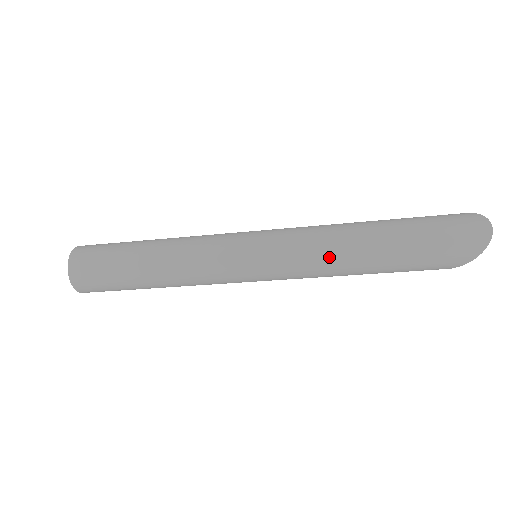
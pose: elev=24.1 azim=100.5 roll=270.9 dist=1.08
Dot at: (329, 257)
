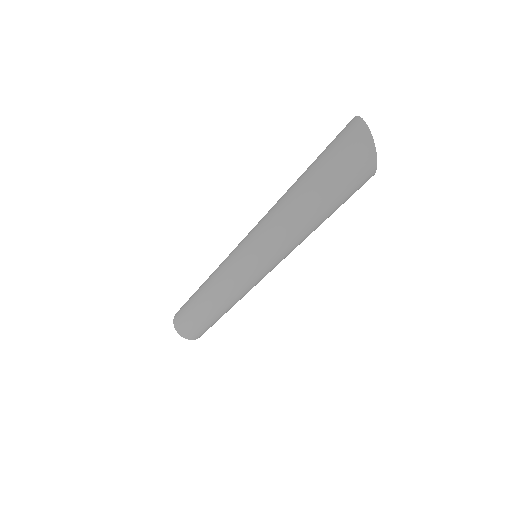
Dot at: (283, 233)
